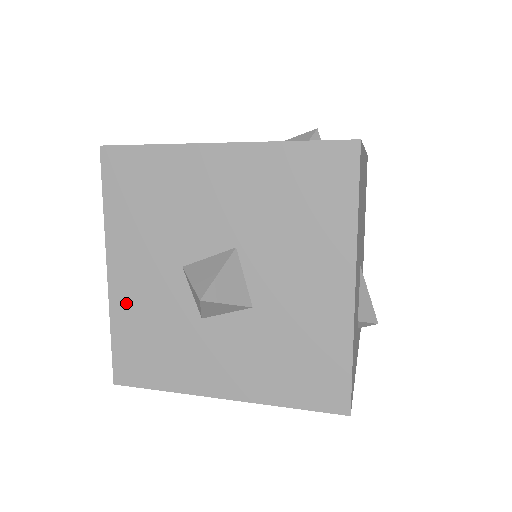
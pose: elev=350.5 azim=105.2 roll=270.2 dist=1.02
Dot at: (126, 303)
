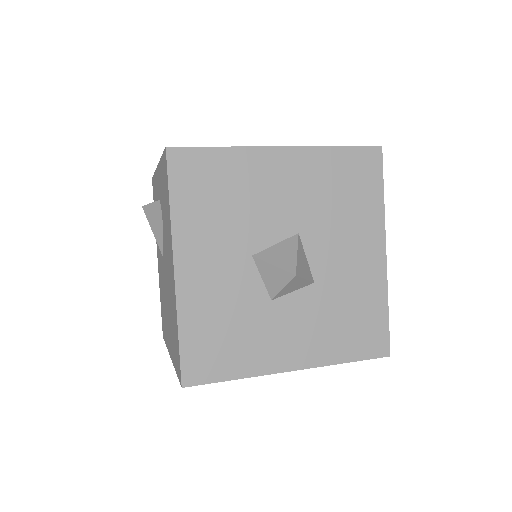
Dot at: (195, 299)
